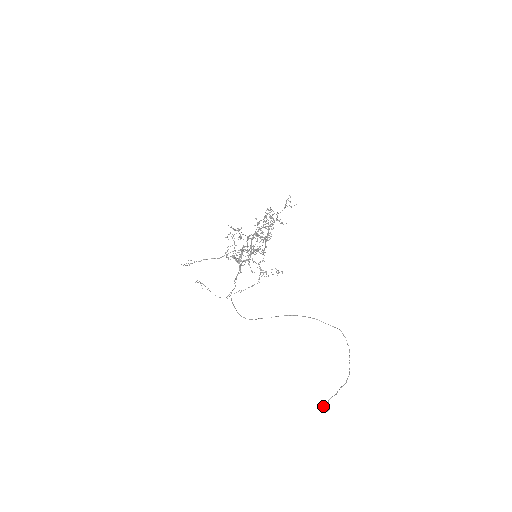
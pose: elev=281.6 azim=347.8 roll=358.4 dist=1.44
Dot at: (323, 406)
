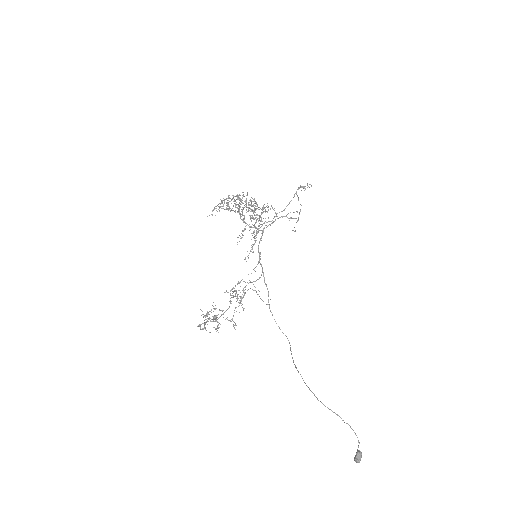
Dot at: (354, 459)
